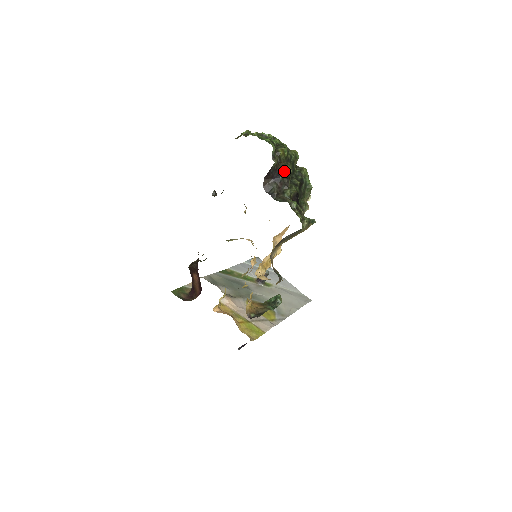
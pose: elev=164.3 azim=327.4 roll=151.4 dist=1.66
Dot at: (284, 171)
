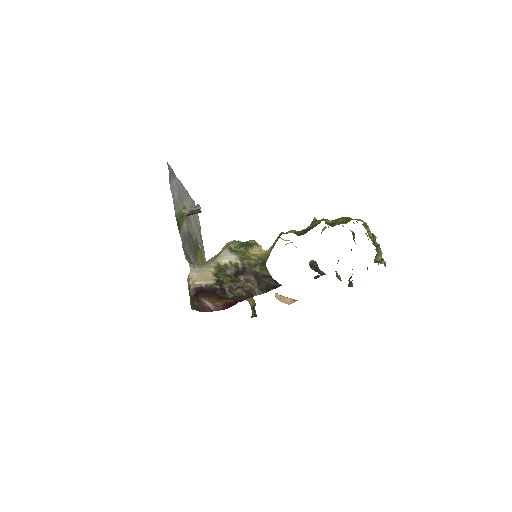
Dot at: occluded
